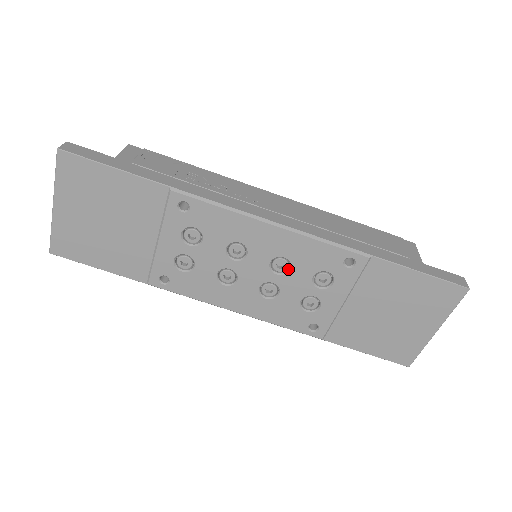
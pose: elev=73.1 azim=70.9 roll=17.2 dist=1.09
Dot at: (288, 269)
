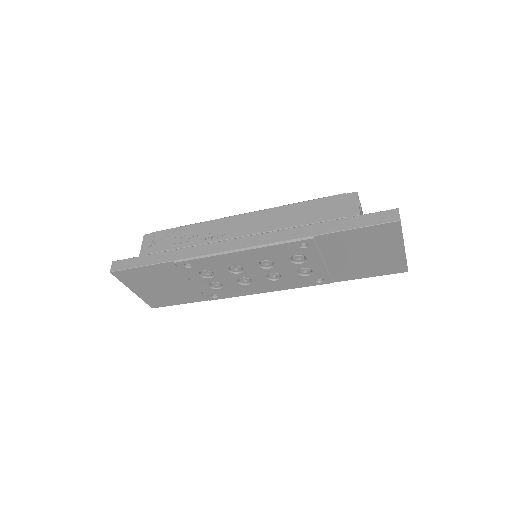
Dot at: (273, 263)
